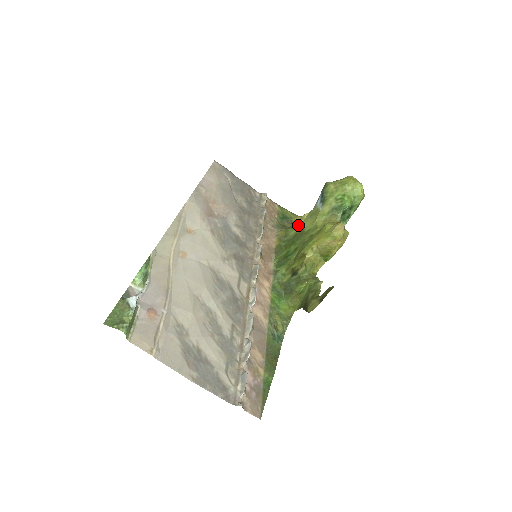
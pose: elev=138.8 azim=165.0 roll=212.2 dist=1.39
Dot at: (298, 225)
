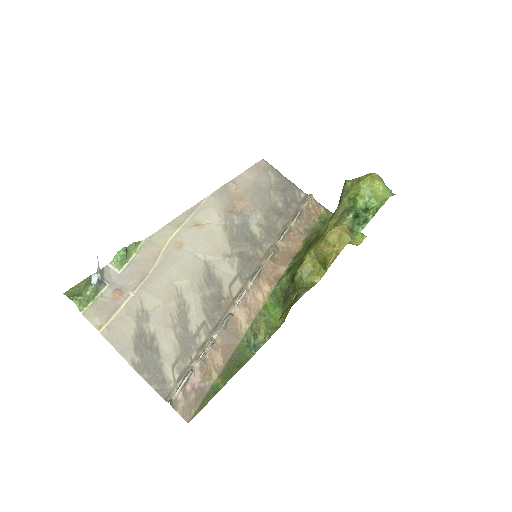
Dot at: occluded
